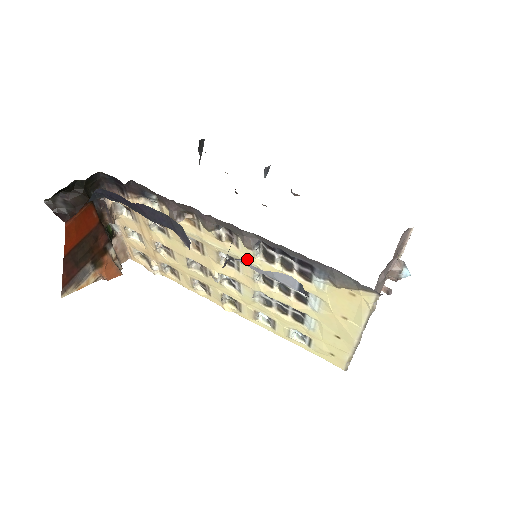
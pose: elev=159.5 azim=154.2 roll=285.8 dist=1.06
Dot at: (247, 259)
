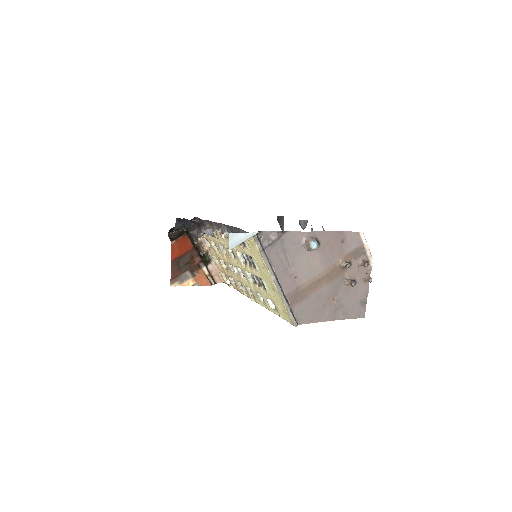
Dot at: (203, 228)
